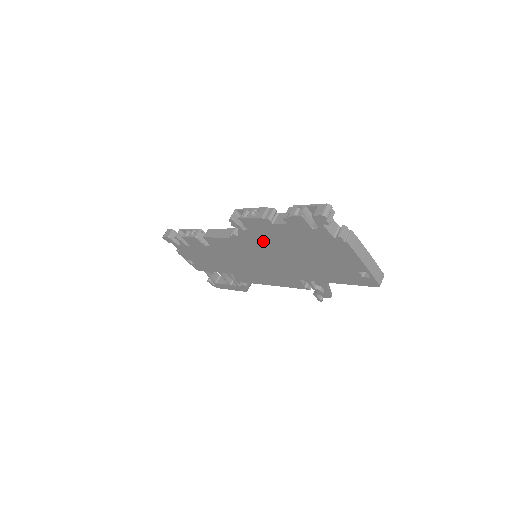
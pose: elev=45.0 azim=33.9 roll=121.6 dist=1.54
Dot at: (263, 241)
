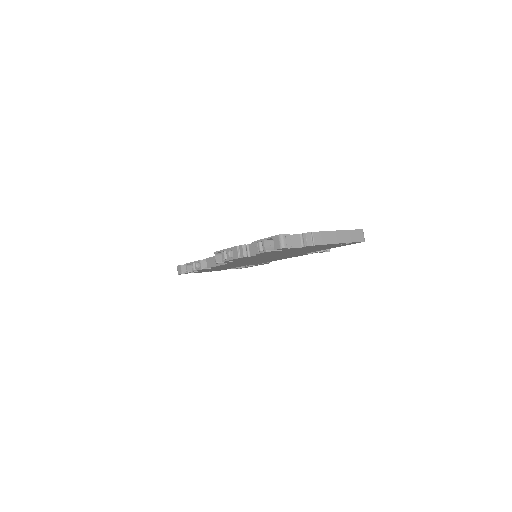
Dot at: occluded
